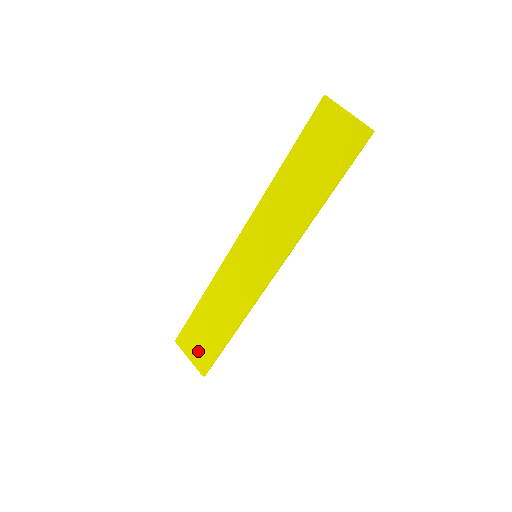
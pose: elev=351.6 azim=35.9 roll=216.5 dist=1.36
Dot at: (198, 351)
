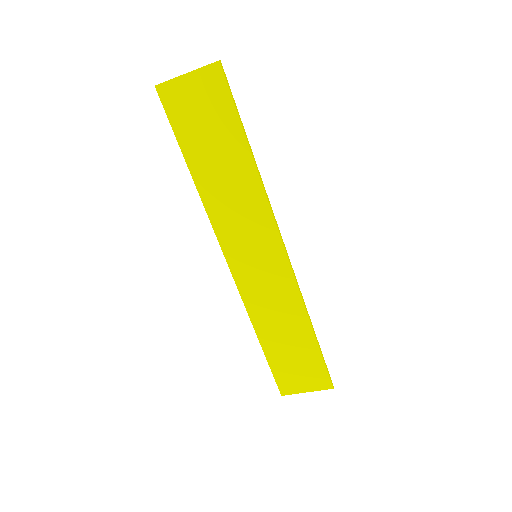
Dot at: (306, 377)
